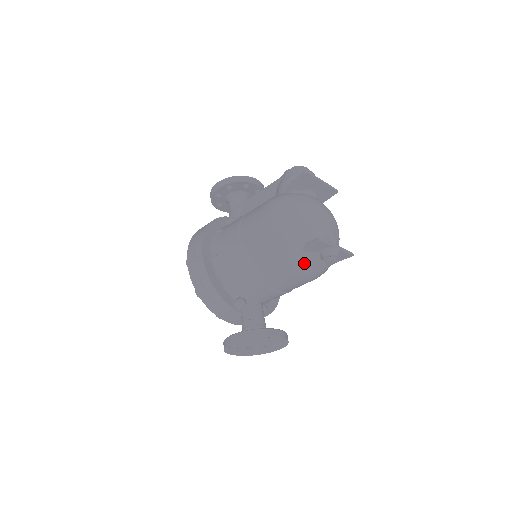
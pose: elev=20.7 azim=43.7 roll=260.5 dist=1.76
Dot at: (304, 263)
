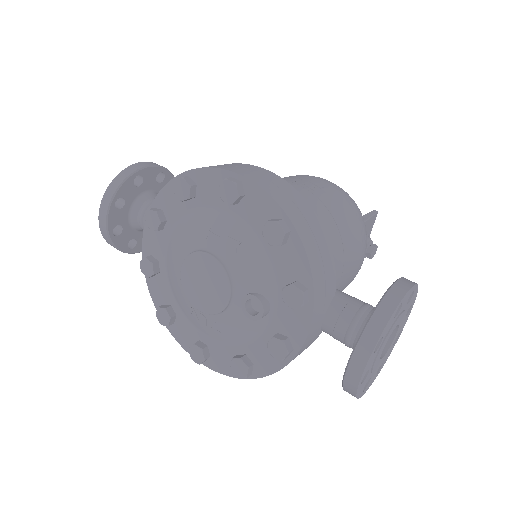
Dot at: occluded
